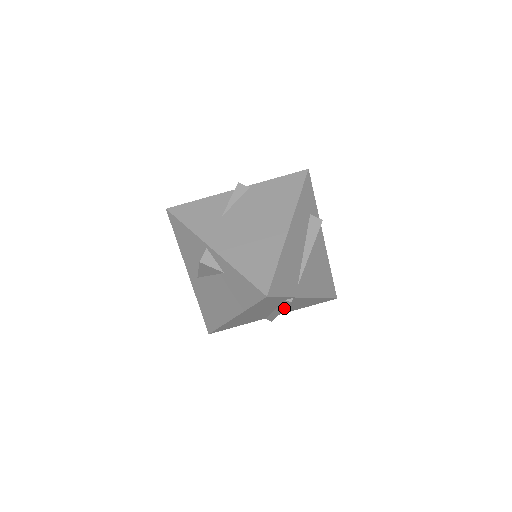
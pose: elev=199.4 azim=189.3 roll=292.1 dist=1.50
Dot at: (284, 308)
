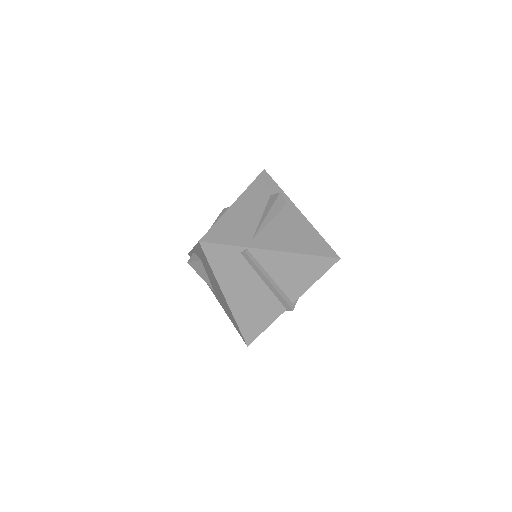
Dot at: (259, 270)
